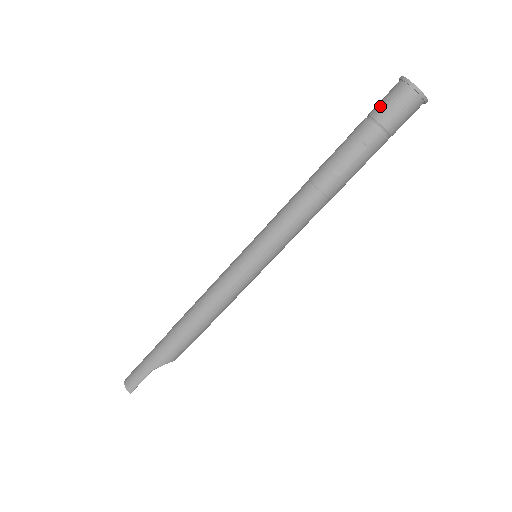
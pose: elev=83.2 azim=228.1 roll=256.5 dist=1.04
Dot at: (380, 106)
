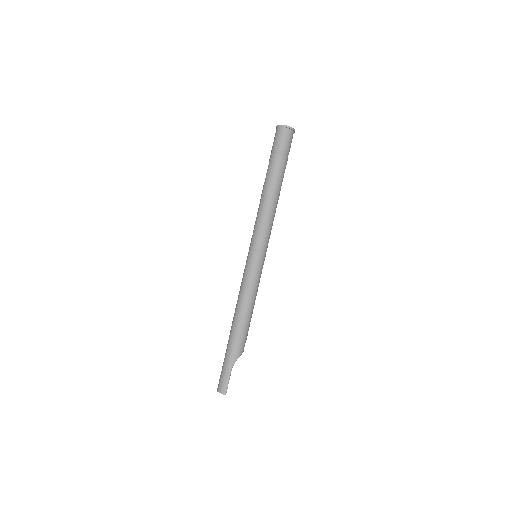
Dot at: (275, 143)
